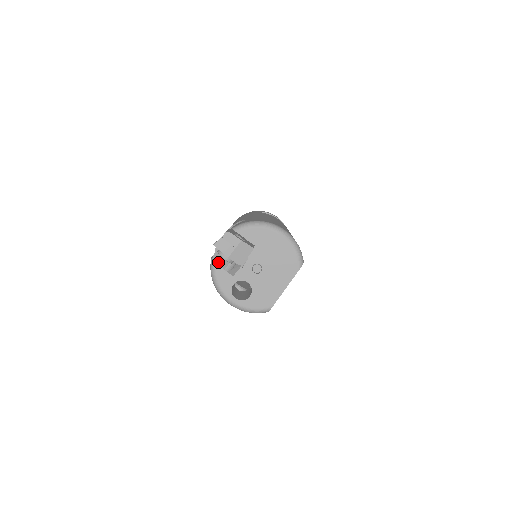
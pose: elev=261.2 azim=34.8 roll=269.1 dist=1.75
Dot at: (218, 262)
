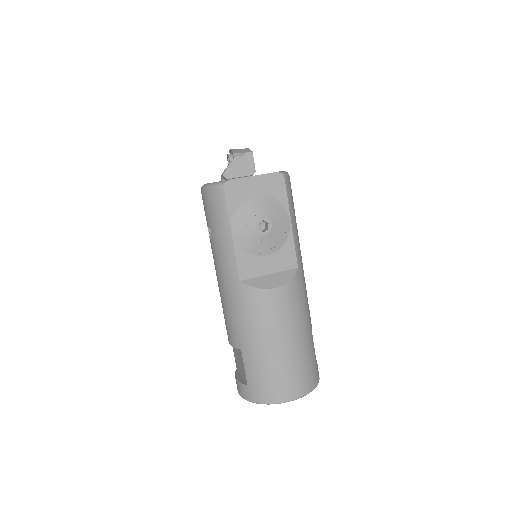
Dot at: occluded
